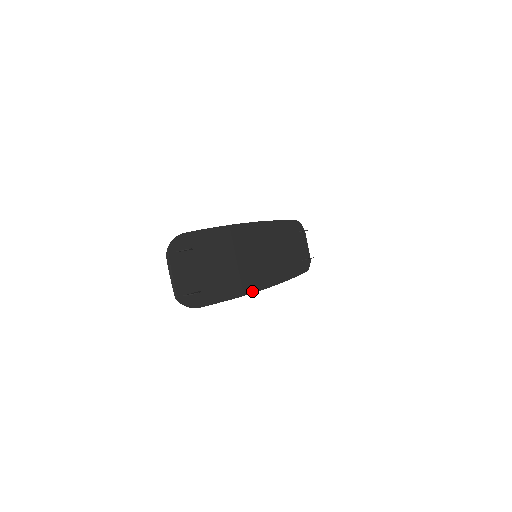
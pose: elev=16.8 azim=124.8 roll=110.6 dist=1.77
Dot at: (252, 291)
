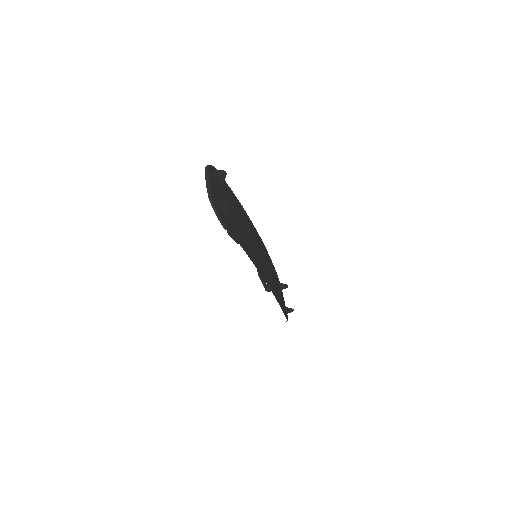
Dot at: (257, 268)
